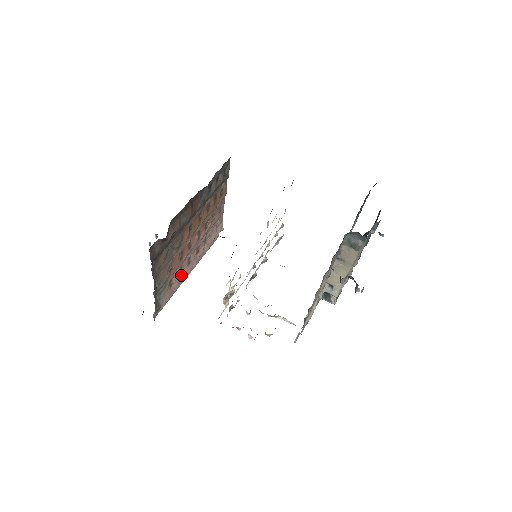
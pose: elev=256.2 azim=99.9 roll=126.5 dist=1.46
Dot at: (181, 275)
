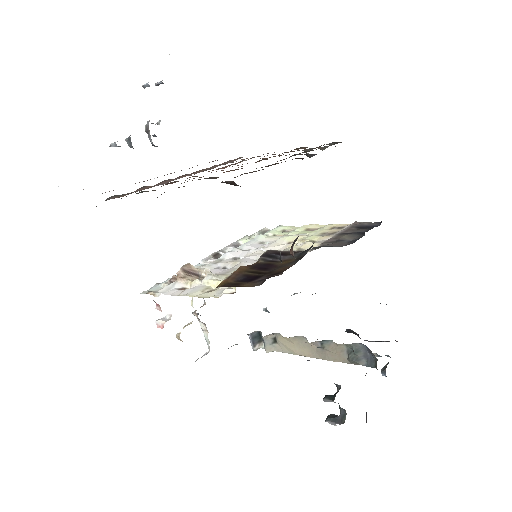
Dot at: (158, 183)
